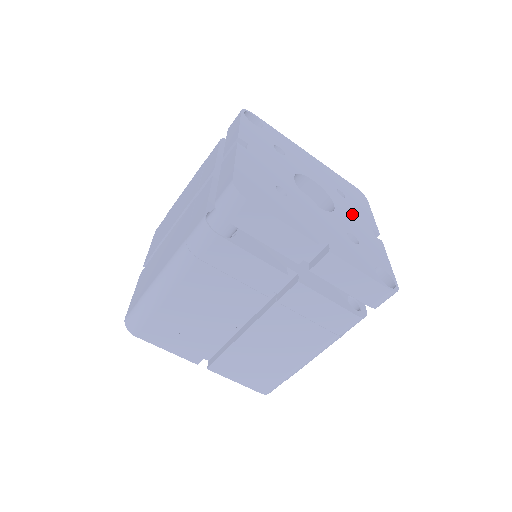
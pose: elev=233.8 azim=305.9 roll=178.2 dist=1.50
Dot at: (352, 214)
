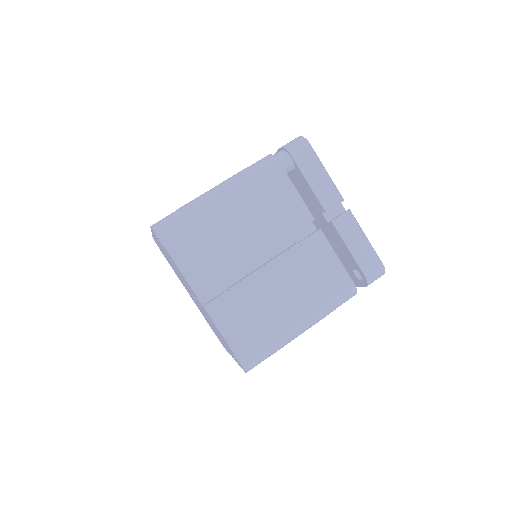
Dot at: occluded
